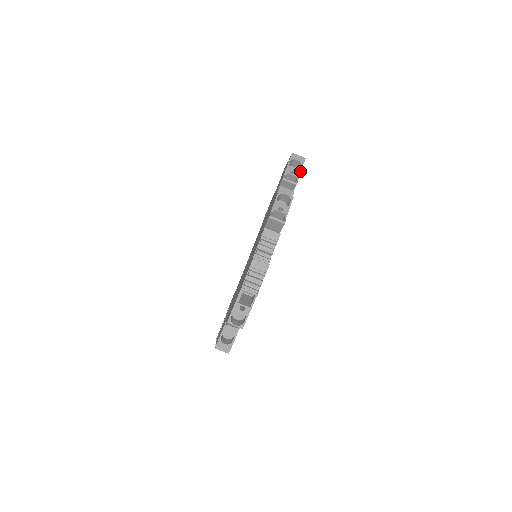
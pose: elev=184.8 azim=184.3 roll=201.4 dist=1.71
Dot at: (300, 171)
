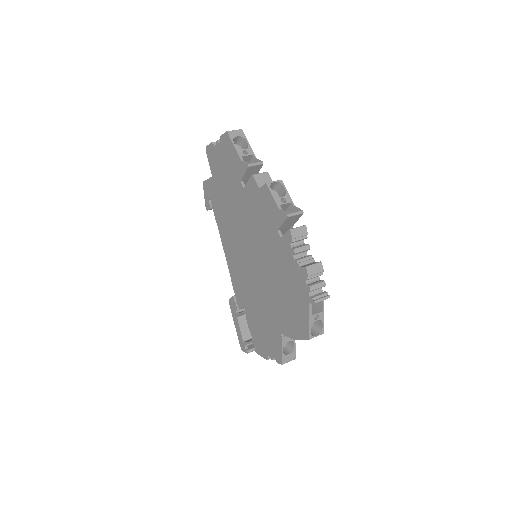
Dot at: (250, 146)
